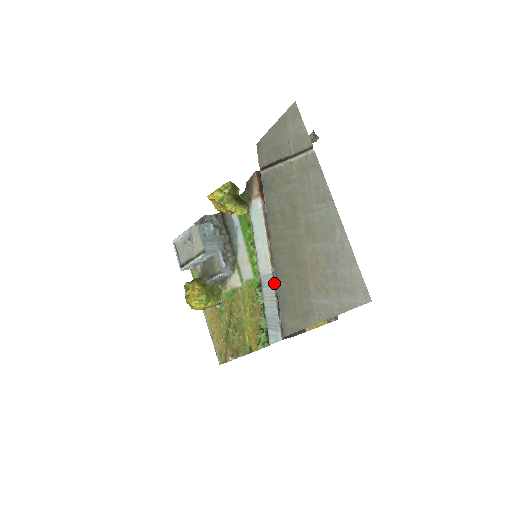
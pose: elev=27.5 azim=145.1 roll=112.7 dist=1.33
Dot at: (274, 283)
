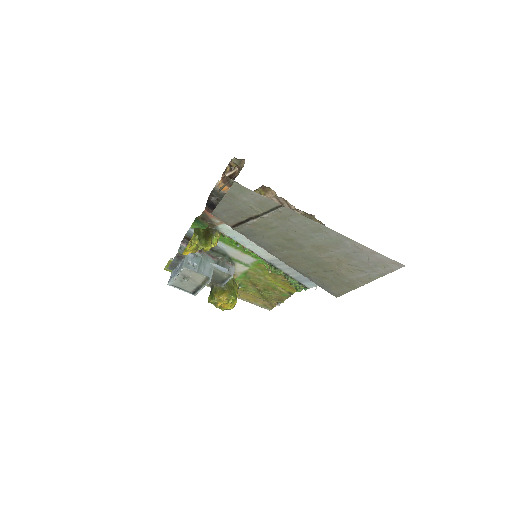
Dot at: occluded
